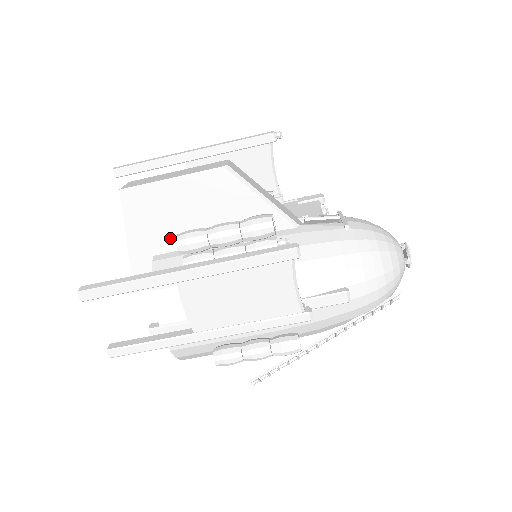
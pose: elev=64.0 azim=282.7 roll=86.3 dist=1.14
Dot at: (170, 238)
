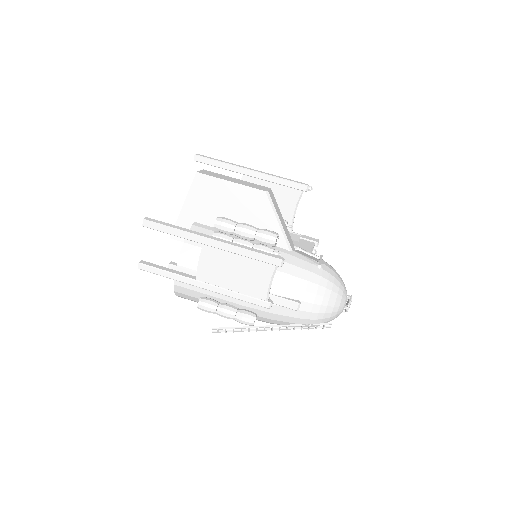
Dot at: (210, 216)
